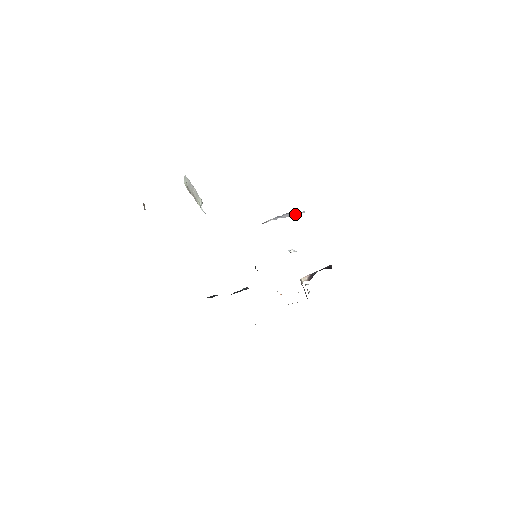
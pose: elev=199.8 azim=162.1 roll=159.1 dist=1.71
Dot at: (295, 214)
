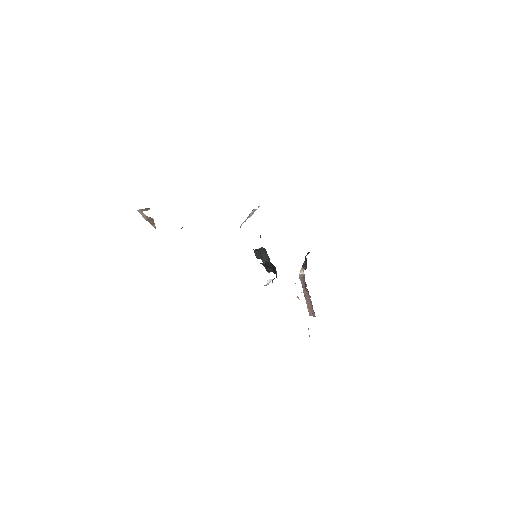
Dot at: occluded
